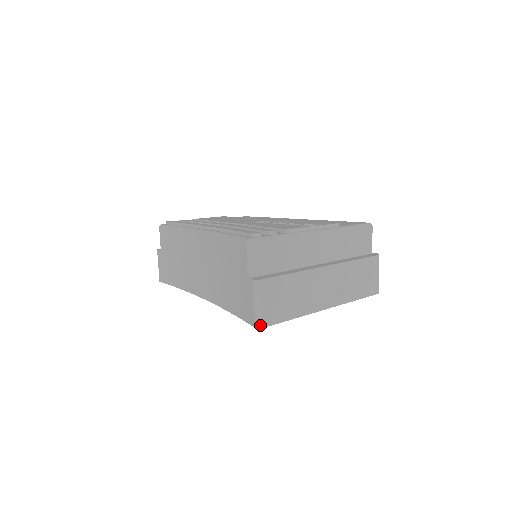
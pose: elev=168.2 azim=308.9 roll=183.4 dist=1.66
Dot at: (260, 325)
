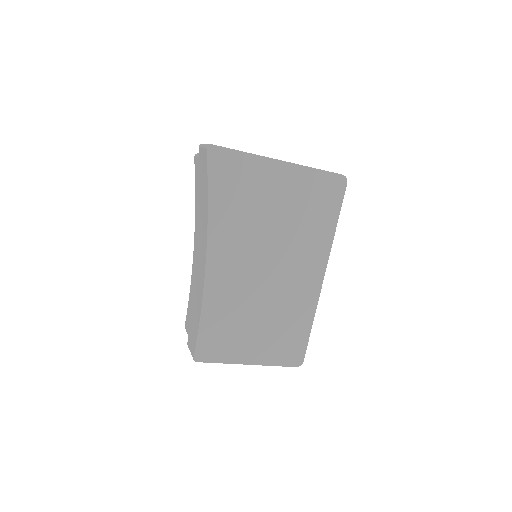
Dot at: (209, 144)
